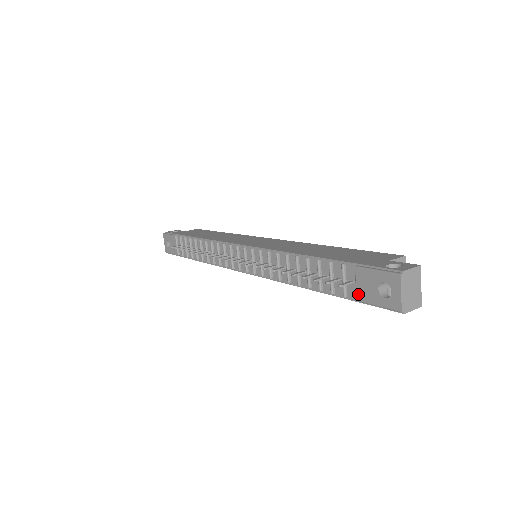
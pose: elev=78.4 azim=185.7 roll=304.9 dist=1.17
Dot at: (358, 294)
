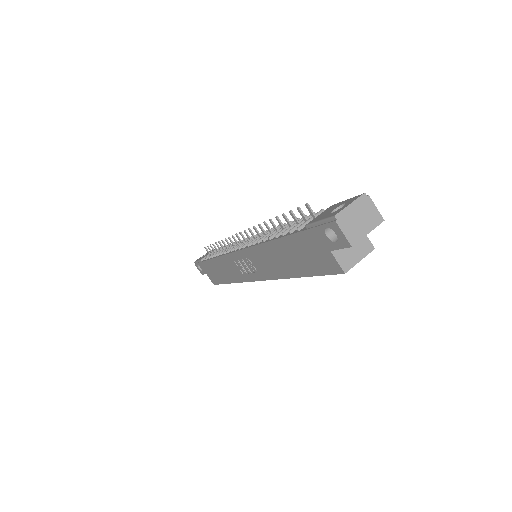
Dot at: (312, 220)
